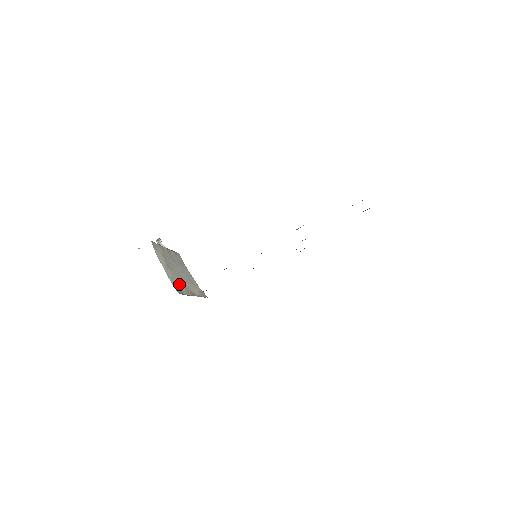
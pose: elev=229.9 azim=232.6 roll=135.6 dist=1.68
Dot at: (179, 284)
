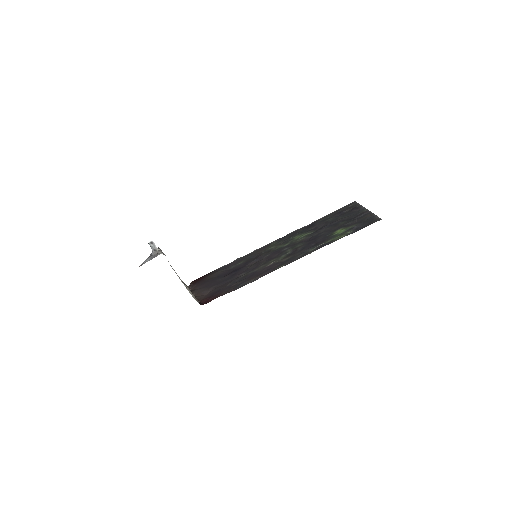
Dot at: occluded
